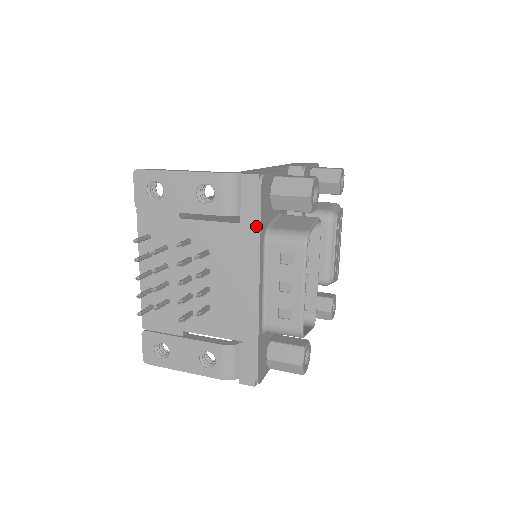
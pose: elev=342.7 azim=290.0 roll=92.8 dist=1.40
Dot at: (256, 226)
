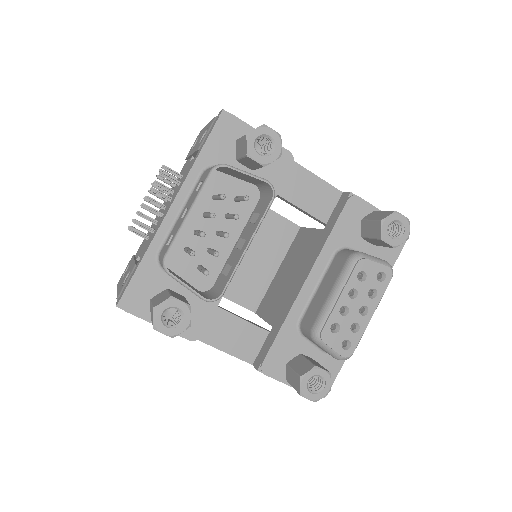
Dot at: (199, 152)
